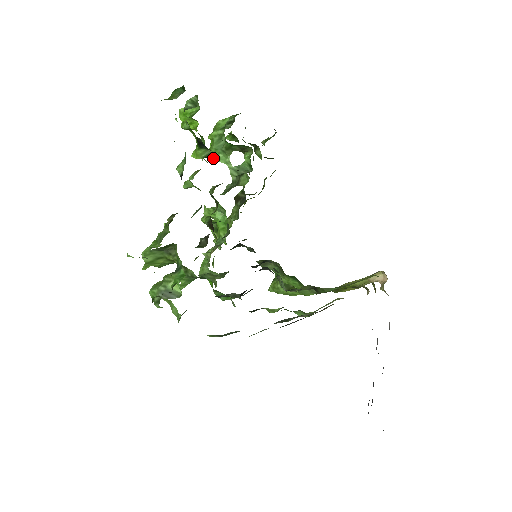
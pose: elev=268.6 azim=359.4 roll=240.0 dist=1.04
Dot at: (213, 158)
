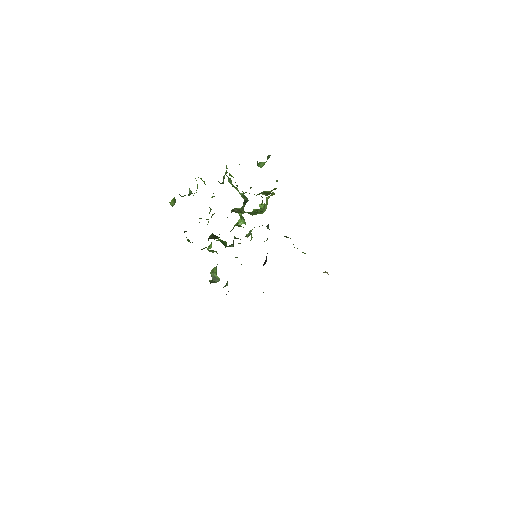
Dot at: occluded
